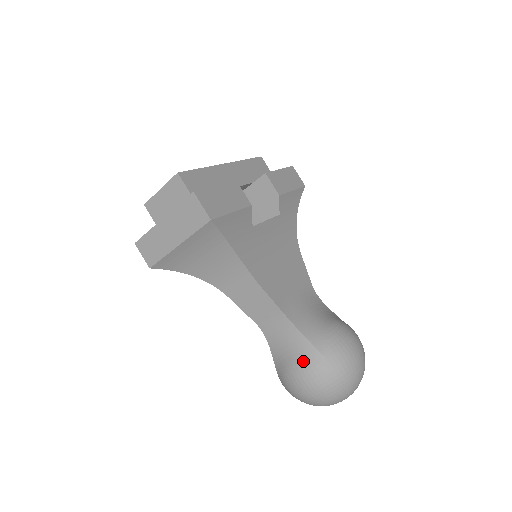
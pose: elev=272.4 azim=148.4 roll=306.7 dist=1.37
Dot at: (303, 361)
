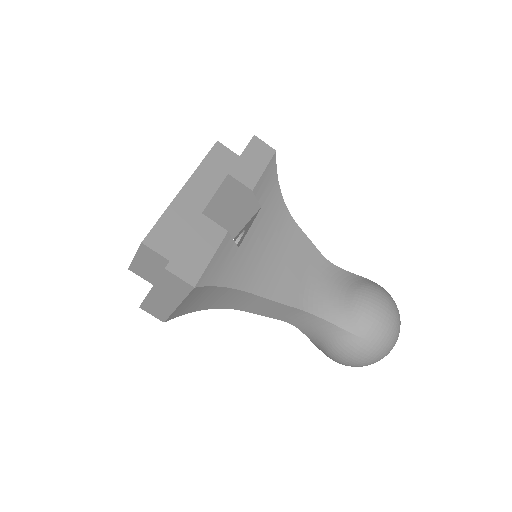
Dot at: (338, 344)
